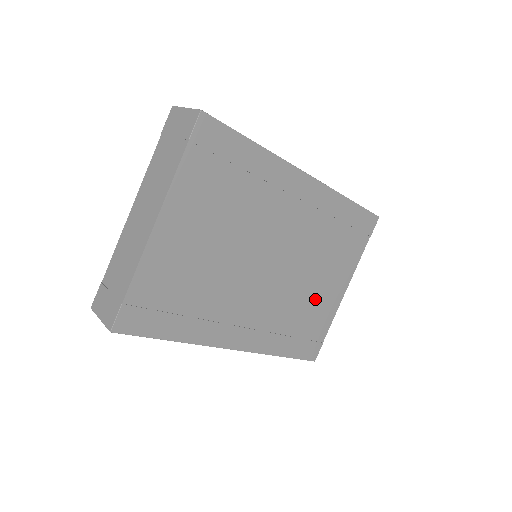
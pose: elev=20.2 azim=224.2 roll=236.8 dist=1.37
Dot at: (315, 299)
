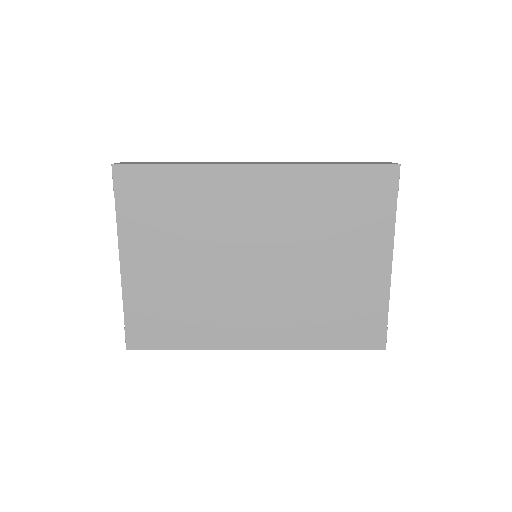
Dot at: (343, 282)
